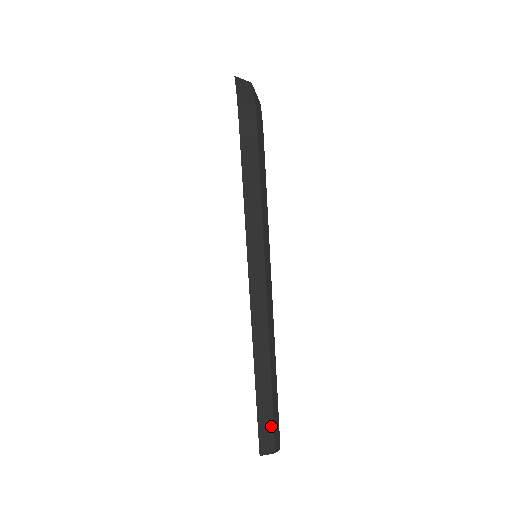
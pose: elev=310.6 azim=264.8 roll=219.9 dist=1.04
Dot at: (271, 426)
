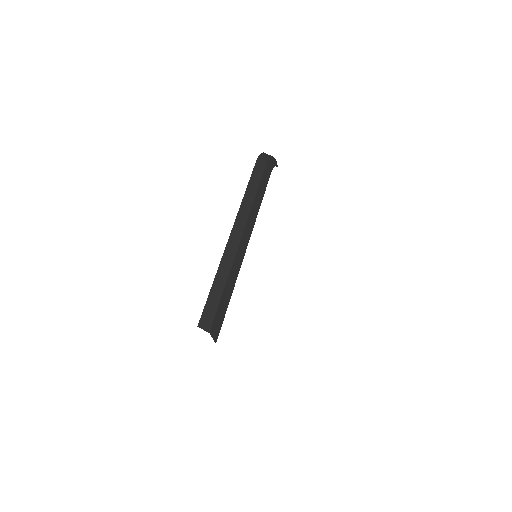
Dot at: (214, 312)
